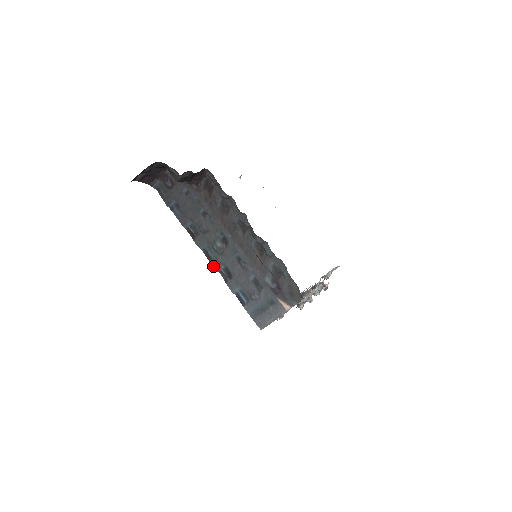
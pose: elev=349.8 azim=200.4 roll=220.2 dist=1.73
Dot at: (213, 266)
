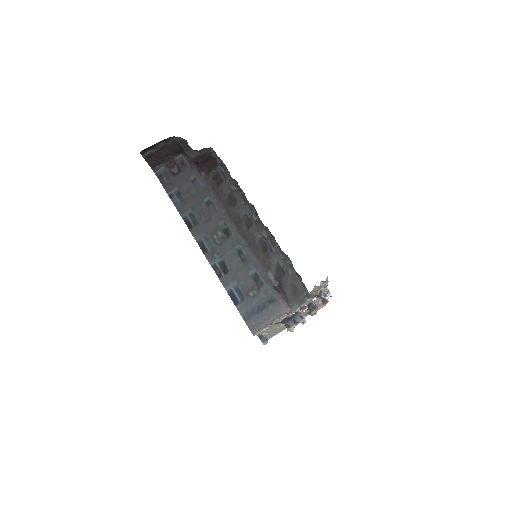
Dot at: (207, 259)
